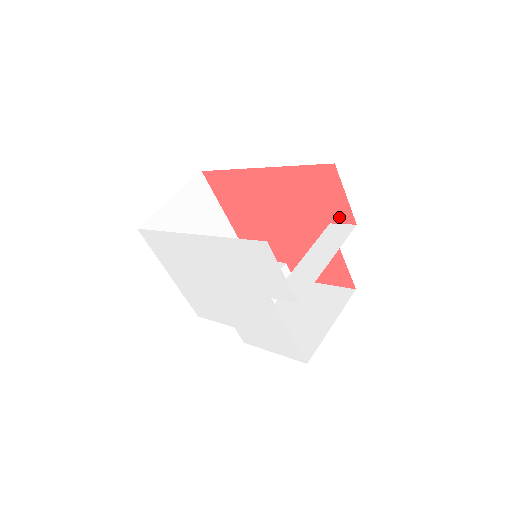
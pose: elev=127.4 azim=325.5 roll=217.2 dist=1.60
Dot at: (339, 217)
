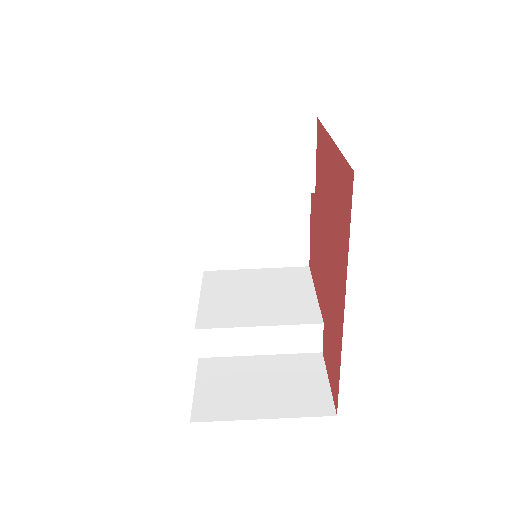
Dot at: (325, 344)
